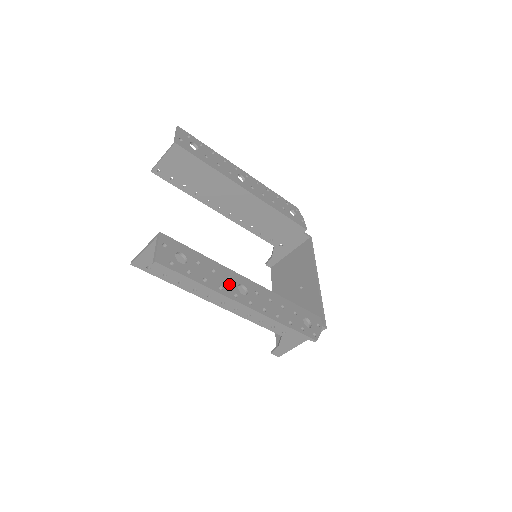
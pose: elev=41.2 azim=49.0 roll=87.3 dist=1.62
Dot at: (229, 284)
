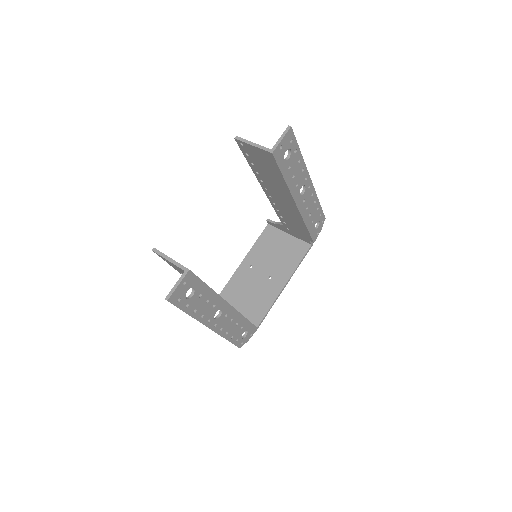
Dot at: (211, 311)
